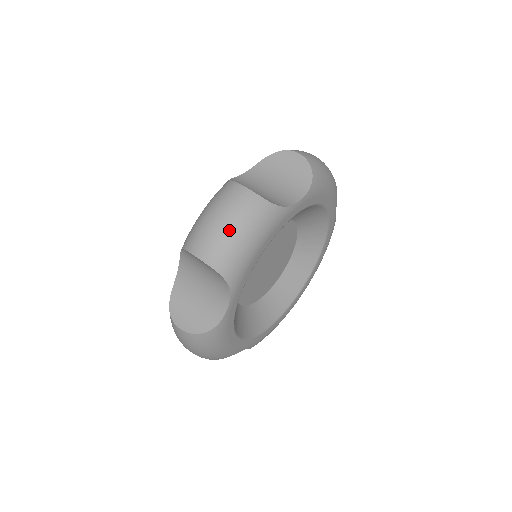
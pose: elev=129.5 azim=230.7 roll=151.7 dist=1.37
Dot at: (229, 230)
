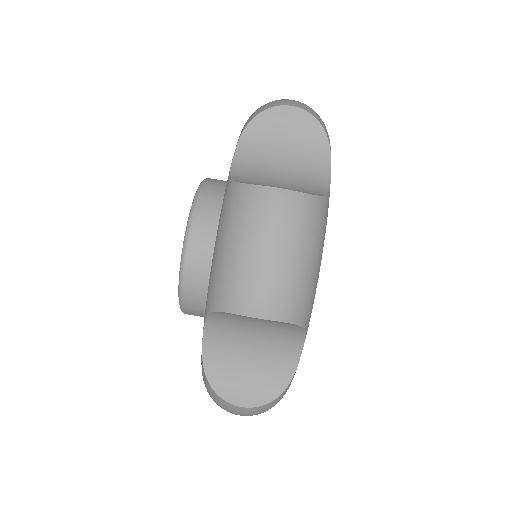
Dot at: (291, 261)
